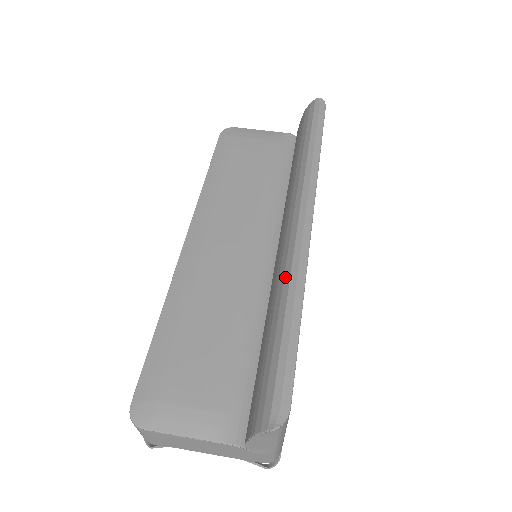
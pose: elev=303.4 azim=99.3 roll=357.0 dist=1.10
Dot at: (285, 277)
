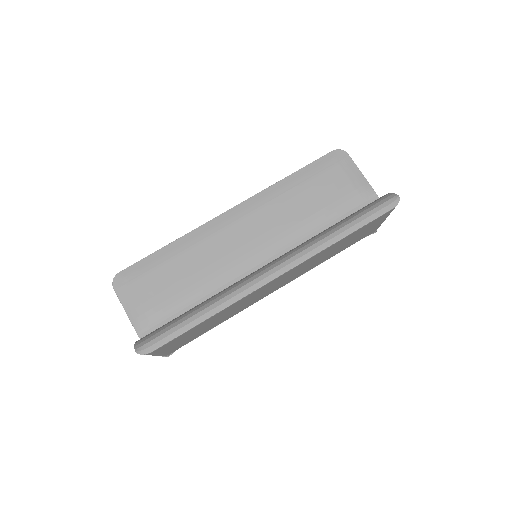
Dot at: (225, 293)
